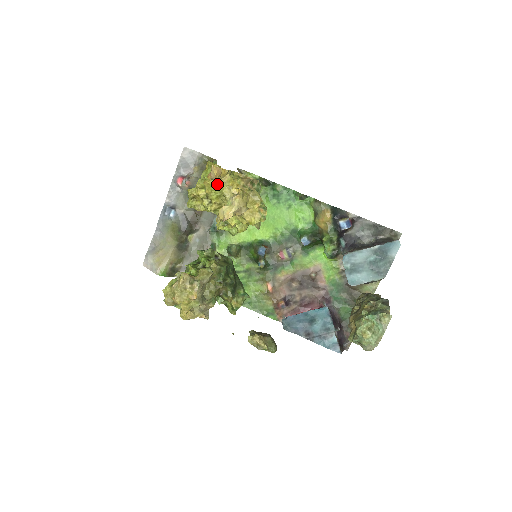
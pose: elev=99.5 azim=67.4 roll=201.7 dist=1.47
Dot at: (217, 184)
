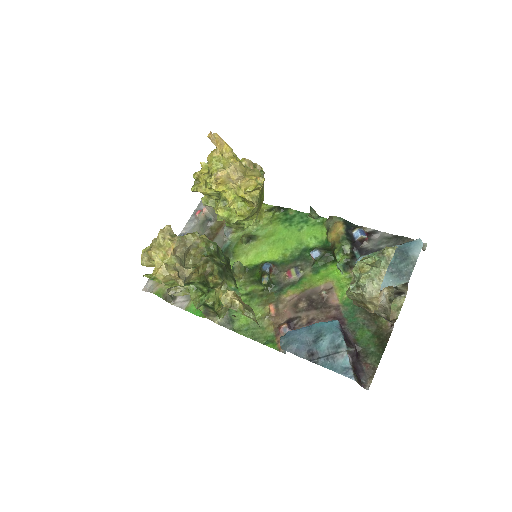
Dot at: (218, 154)
